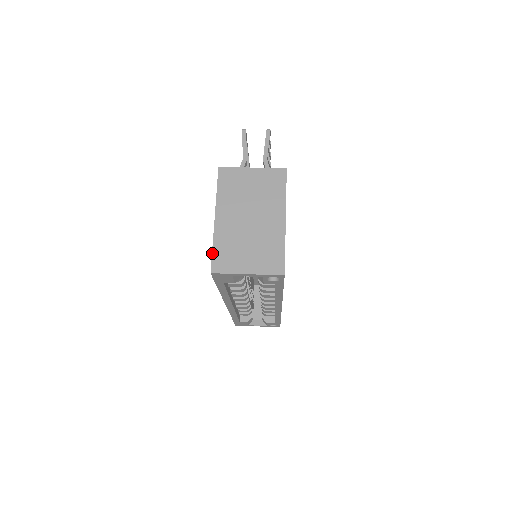
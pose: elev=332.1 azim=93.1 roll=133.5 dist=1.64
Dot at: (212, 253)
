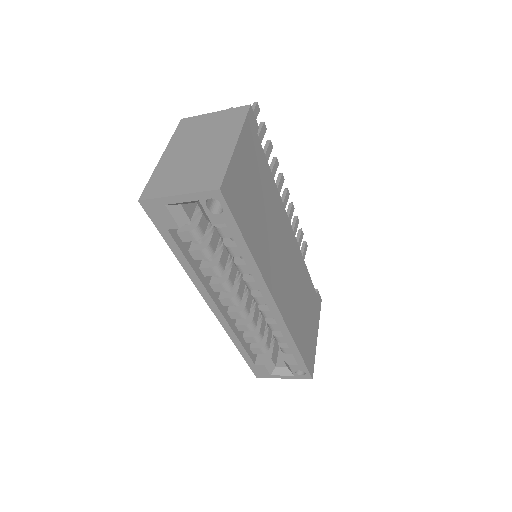
Dot at: (147, 184)
